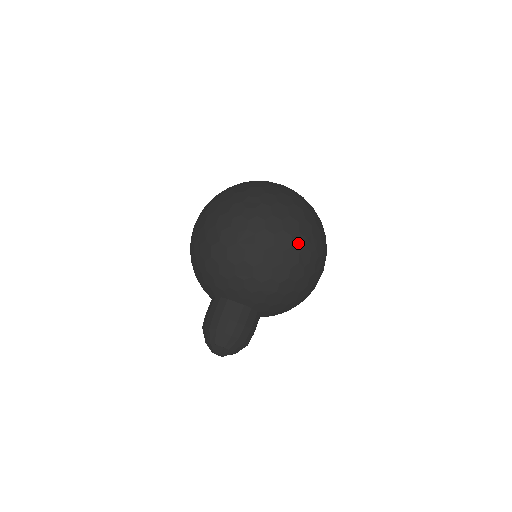
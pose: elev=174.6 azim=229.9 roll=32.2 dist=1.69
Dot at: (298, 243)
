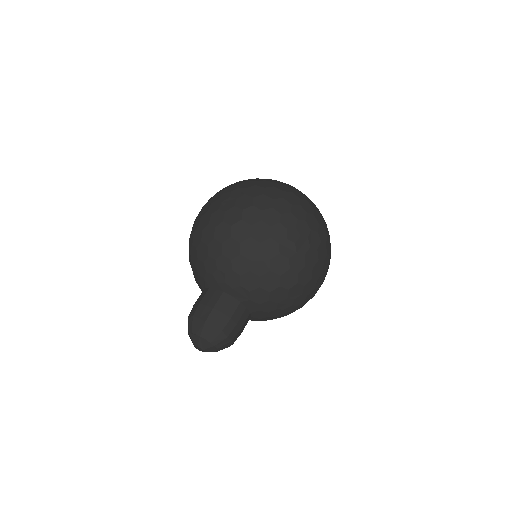
Dot at: (270, 218)
